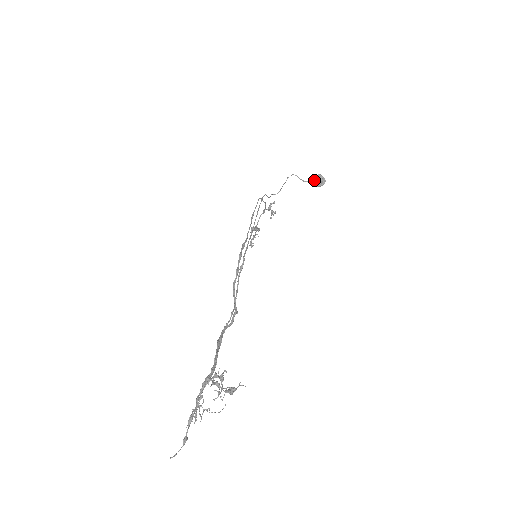
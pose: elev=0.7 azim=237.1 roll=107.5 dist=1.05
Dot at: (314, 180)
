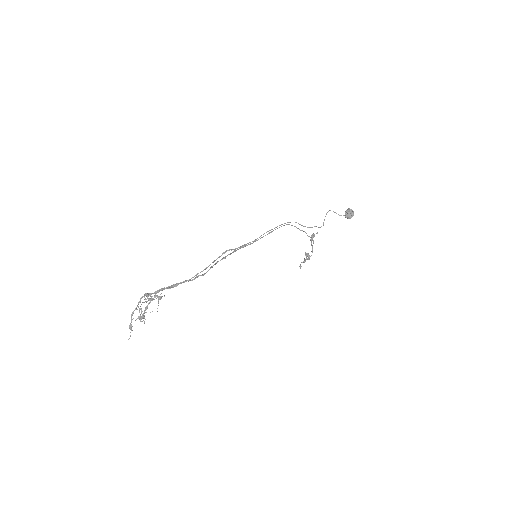
Dot at: (345, 213)
